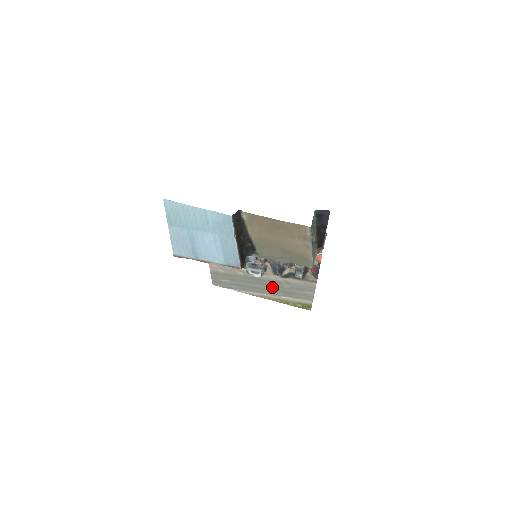
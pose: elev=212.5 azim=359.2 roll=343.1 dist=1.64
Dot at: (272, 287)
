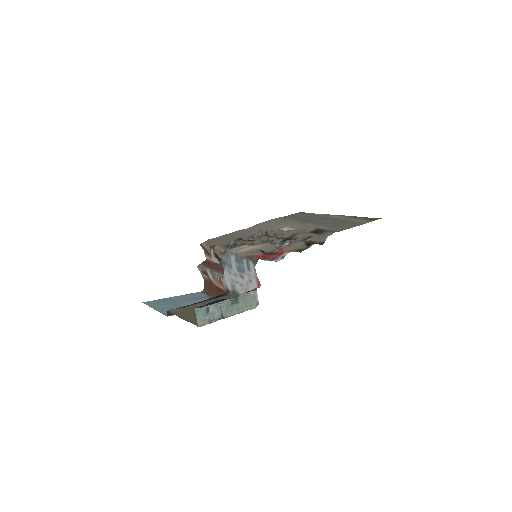
Dot at: (326, 221)
